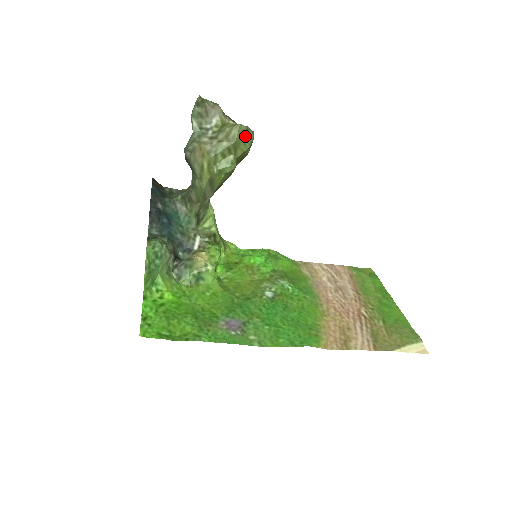
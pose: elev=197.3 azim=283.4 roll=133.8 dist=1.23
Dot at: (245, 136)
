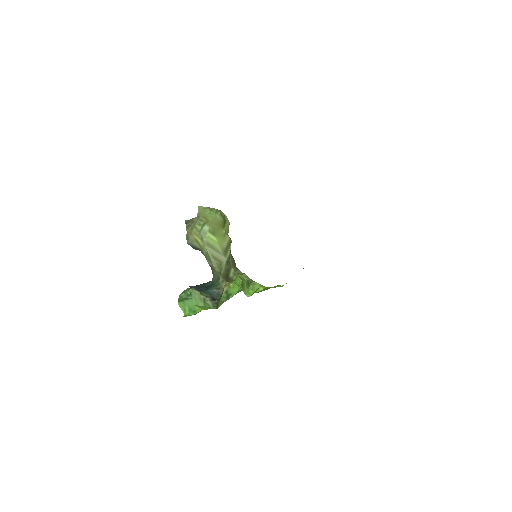
Dot at: (208, 210)
